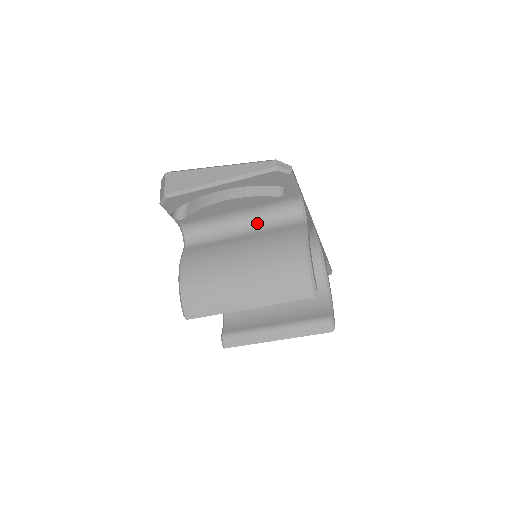
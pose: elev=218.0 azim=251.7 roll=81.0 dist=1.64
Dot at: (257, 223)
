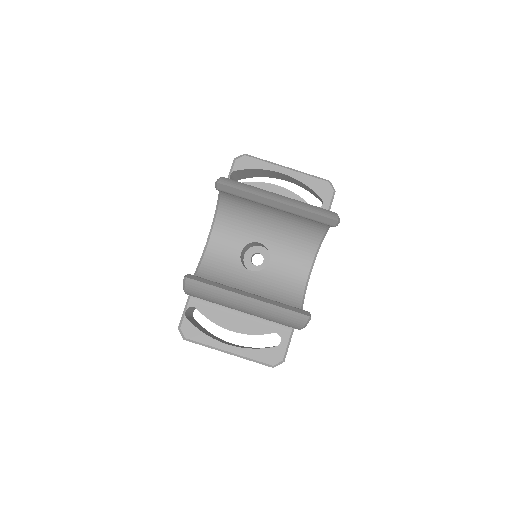
Dot at: occluded
